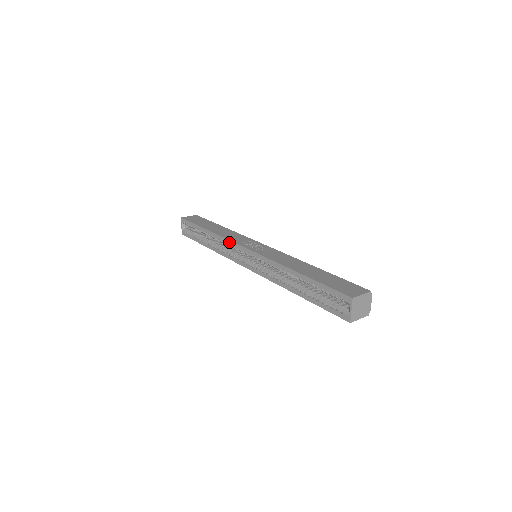
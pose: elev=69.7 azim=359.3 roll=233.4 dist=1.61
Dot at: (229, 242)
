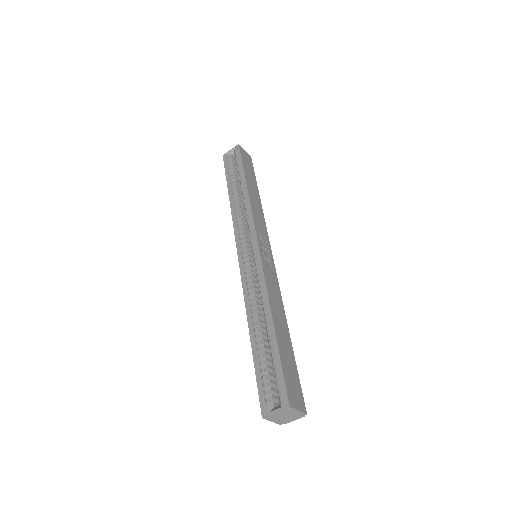
Dot at: (251, 218)
